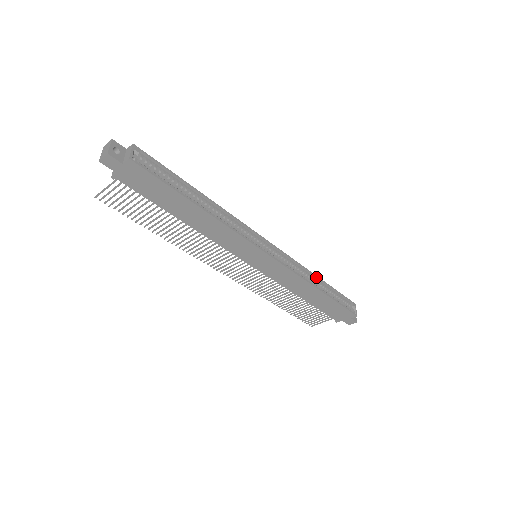
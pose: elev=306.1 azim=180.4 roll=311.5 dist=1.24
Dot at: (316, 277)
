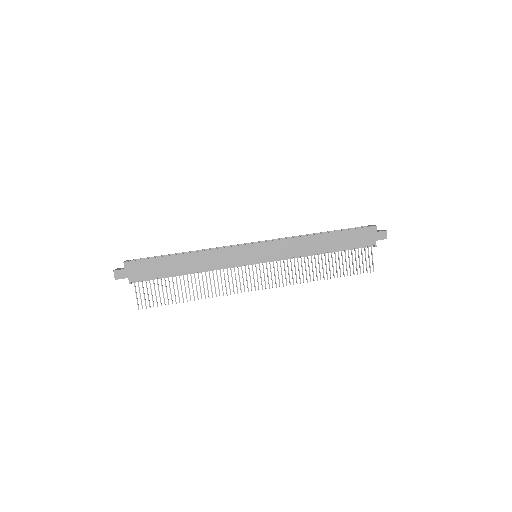
Dot at: (313, 234)
